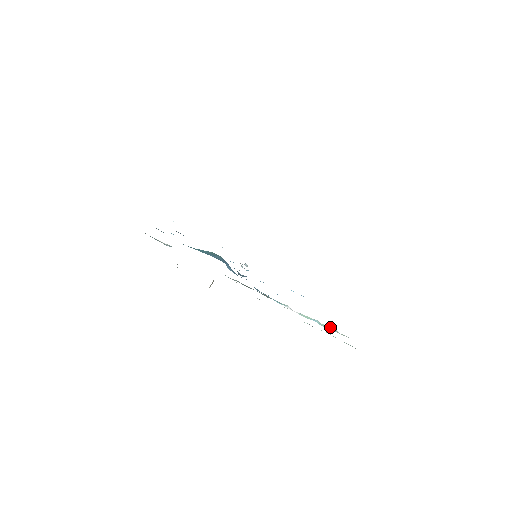
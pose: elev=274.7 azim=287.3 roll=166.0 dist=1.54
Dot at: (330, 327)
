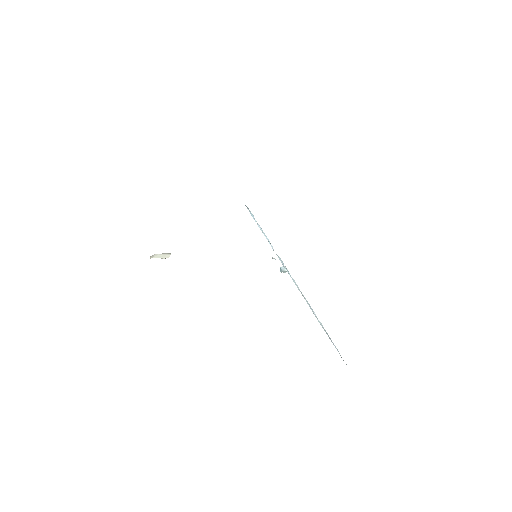
Dot at: occluded
